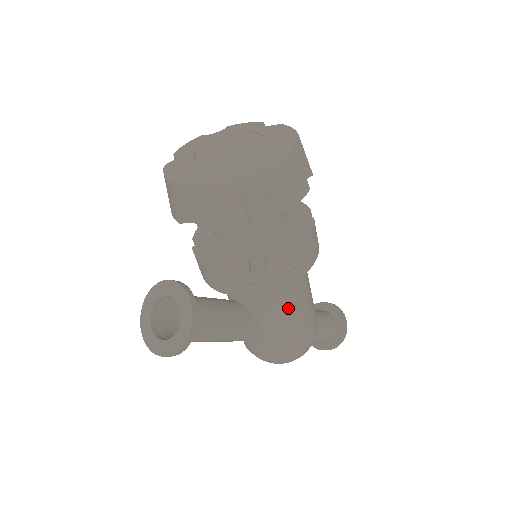
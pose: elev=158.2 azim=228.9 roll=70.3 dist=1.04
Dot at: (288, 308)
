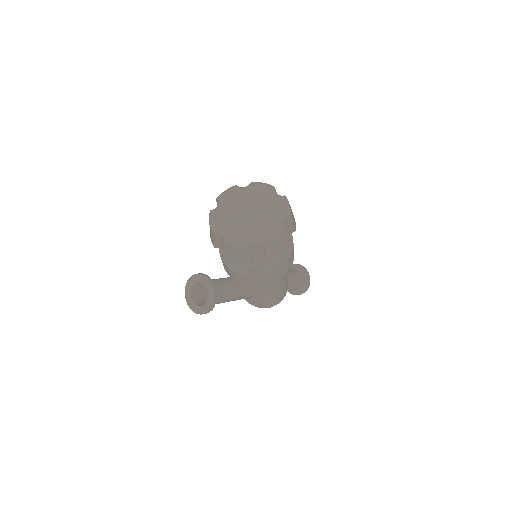
Dot at: (269, 288)
